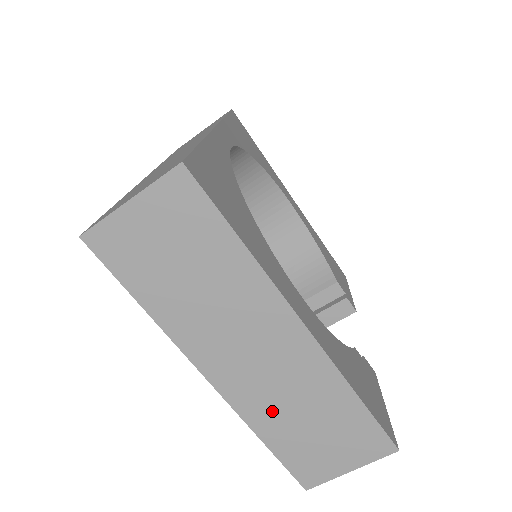
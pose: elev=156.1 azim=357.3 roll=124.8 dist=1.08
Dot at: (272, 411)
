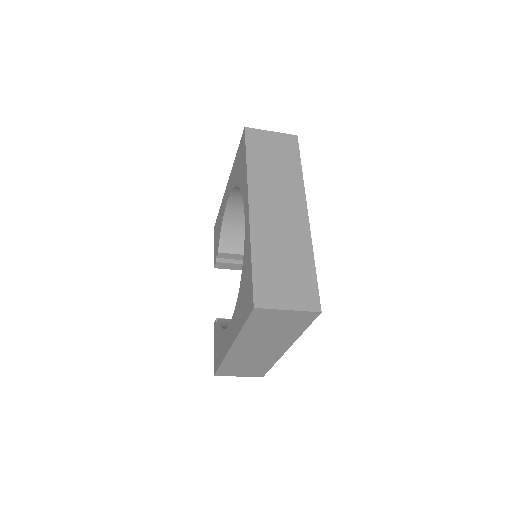
Dot at: (239, 360)
